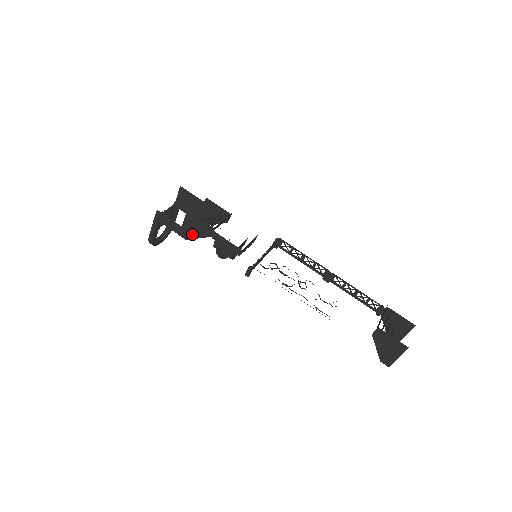
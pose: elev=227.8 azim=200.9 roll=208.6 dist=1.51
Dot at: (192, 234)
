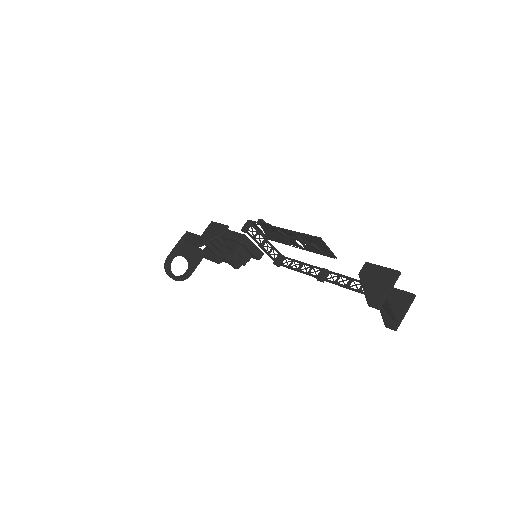
Dot at: (207, 238)
